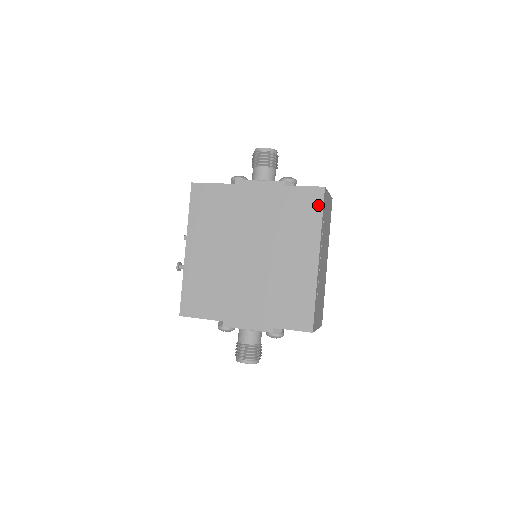
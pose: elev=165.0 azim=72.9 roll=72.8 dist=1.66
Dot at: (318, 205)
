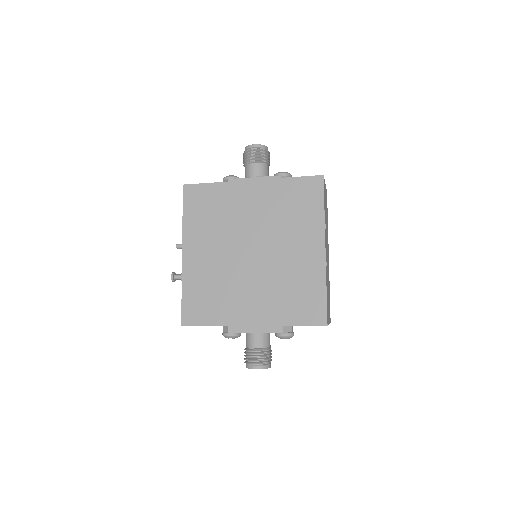
Dot at: (318, 194)
